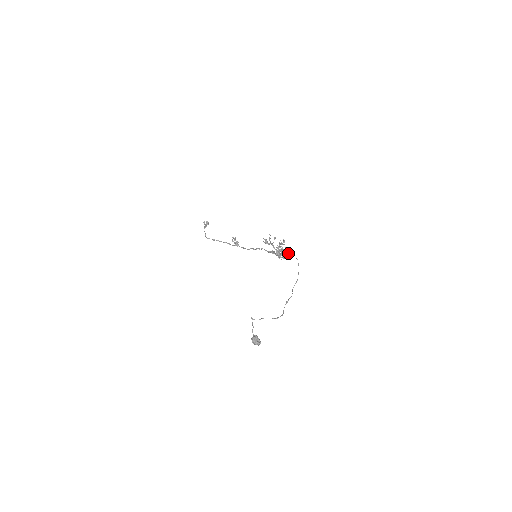
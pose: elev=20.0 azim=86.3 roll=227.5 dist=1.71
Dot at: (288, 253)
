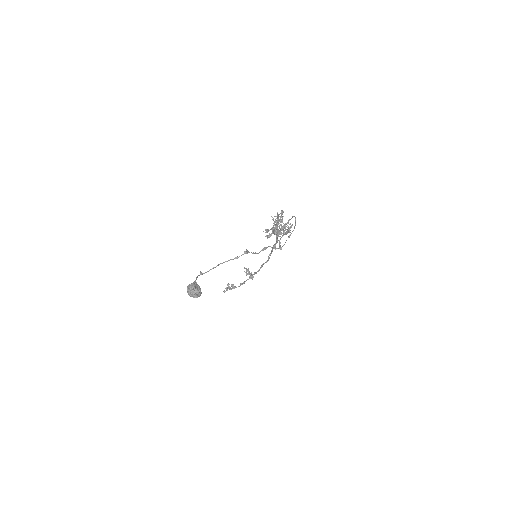
Dot at: (289, 224)
